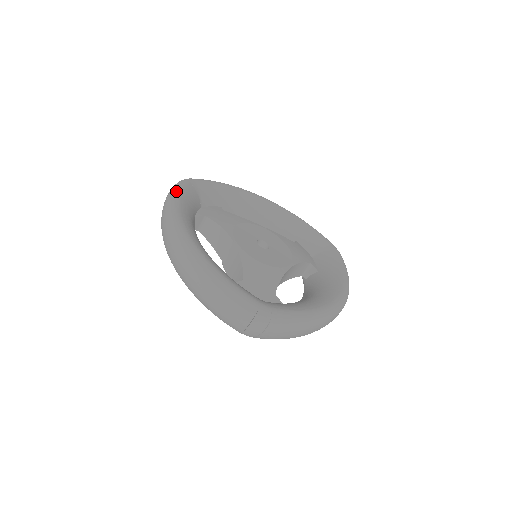
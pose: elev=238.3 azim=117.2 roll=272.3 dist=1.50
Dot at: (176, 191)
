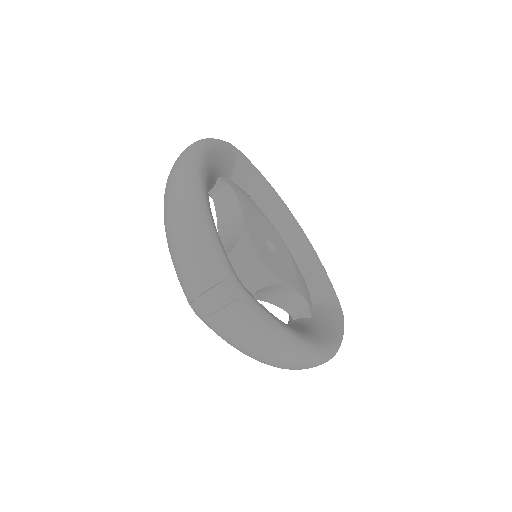
Dot at: (216, 140)
